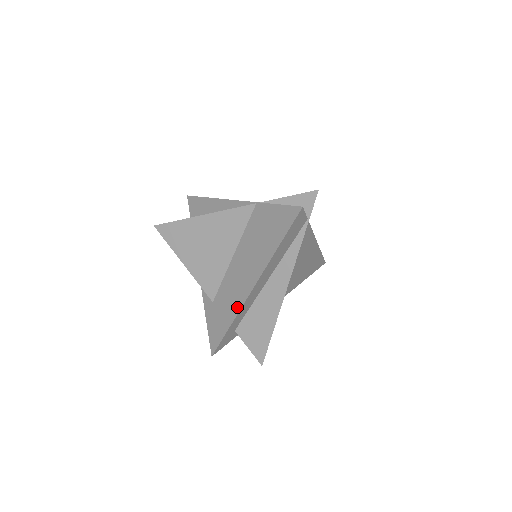
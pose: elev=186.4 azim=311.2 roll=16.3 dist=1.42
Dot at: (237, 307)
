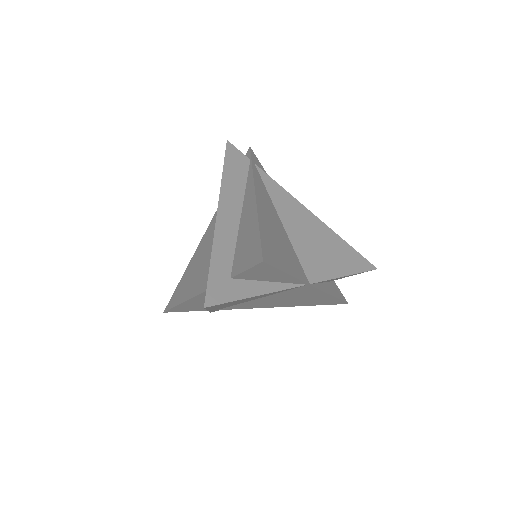
Dot at: (213, 240)
